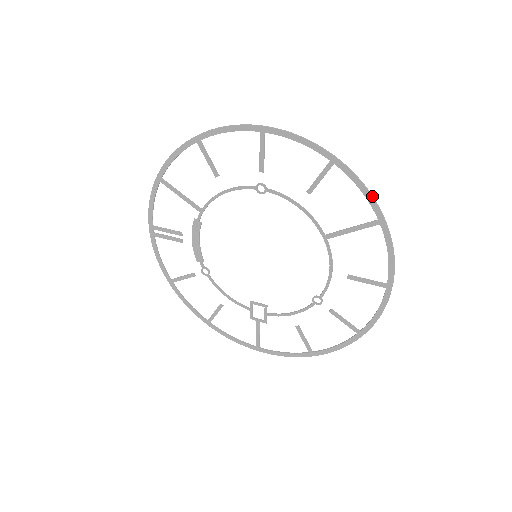
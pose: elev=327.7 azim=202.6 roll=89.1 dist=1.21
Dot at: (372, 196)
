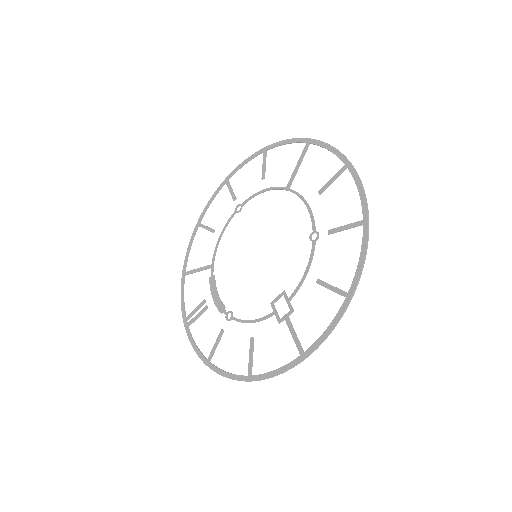
Dot at: (294, 138)
